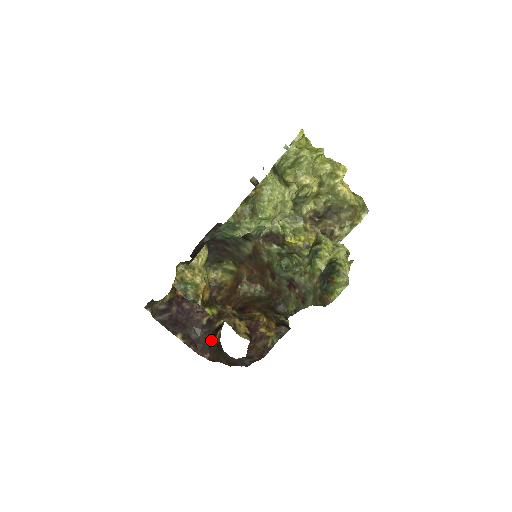
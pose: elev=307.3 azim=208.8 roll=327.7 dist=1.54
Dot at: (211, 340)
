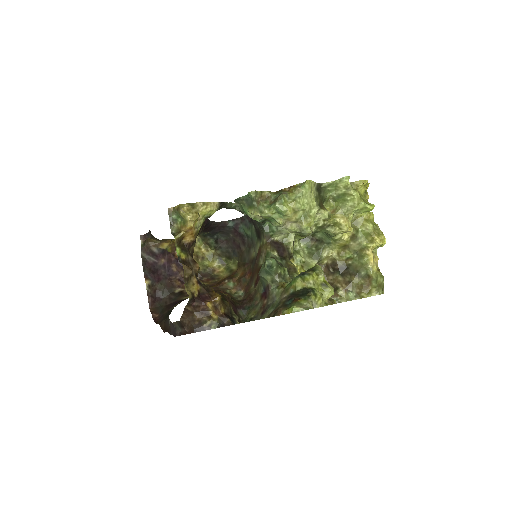
Dot at: (169, 306)
